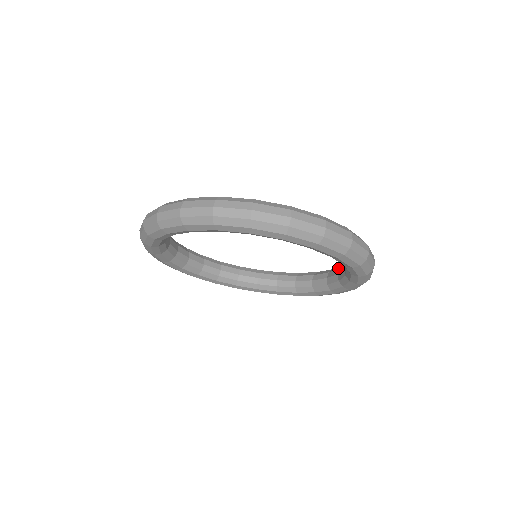
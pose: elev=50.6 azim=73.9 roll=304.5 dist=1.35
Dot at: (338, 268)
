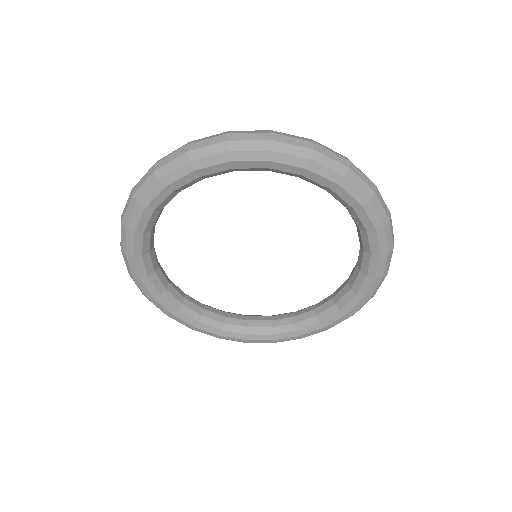
Dot at: (290, 312)
